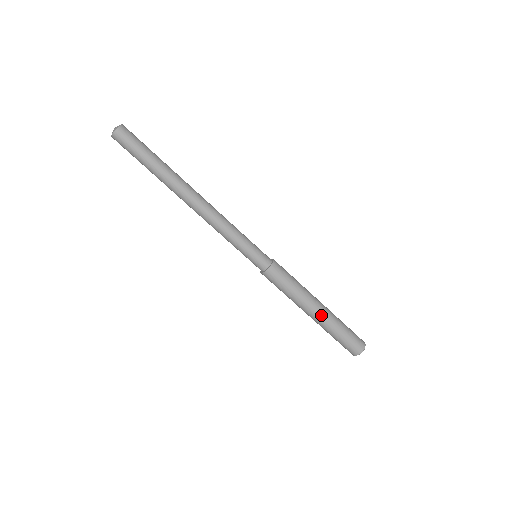
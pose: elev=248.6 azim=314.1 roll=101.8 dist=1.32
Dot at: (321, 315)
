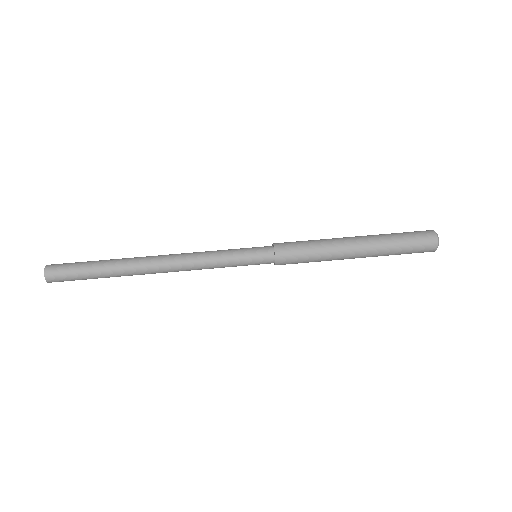
Dot at: (360, 236)
